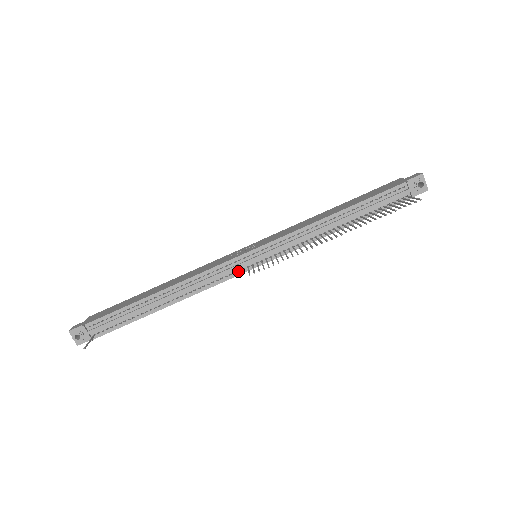
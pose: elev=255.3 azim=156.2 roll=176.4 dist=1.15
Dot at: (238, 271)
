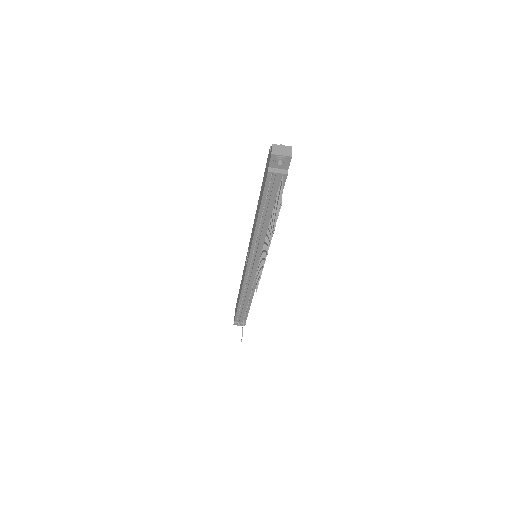
Dot at: occluded
